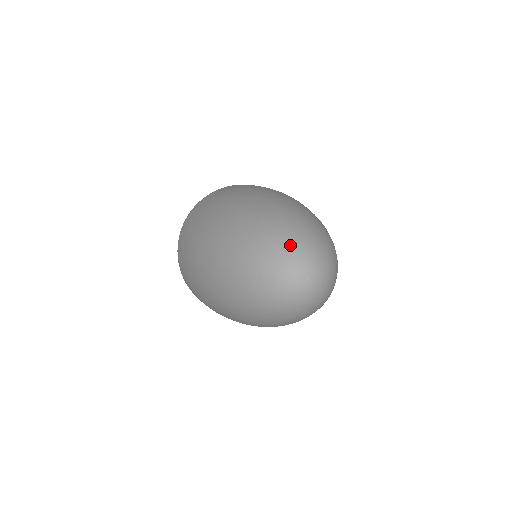
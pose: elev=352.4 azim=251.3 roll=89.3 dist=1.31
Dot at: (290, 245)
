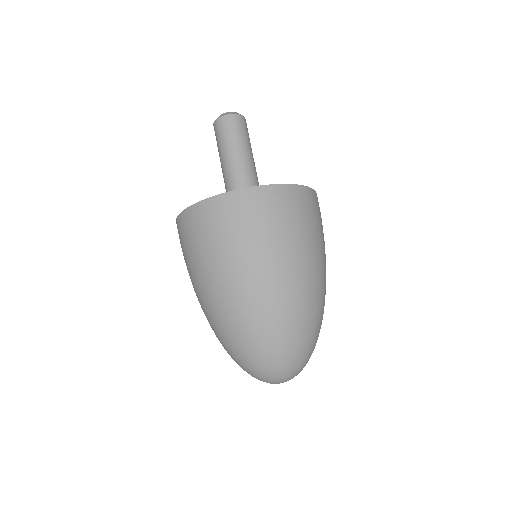
Dot at: (270, 374)
